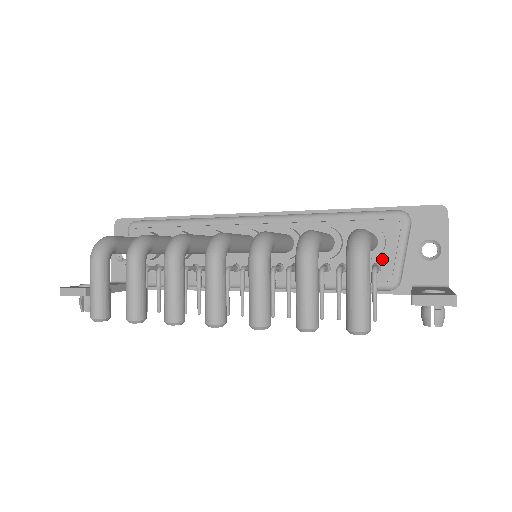
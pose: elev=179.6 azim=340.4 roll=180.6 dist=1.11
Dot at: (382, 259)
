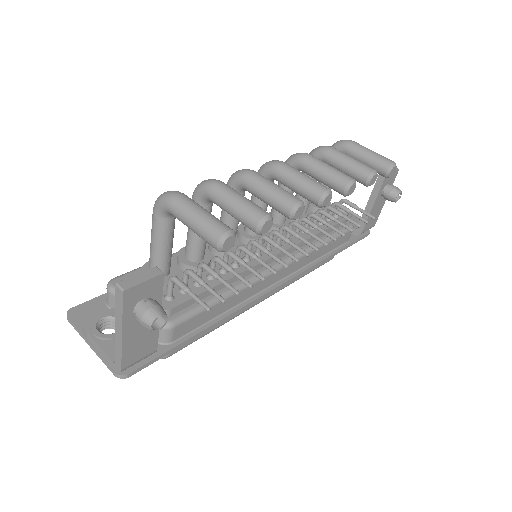
Dot at: occluded
